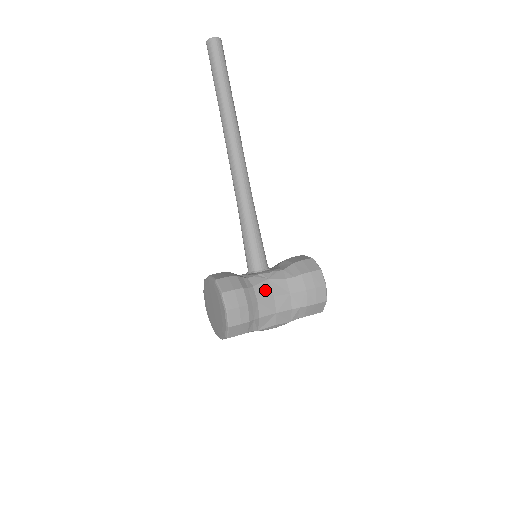
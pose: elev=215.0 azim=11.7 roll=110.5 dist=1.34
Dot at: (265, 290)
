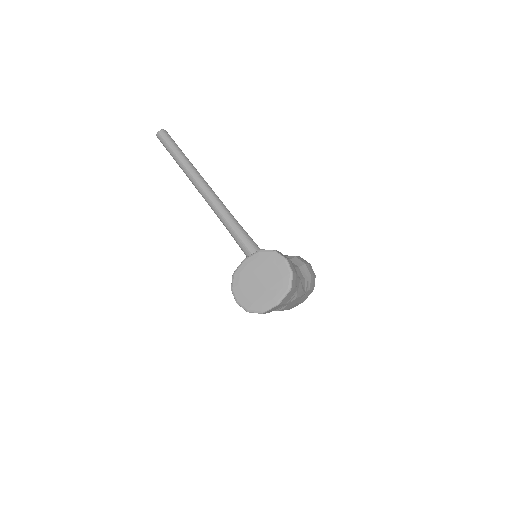
Dot at: occluded
